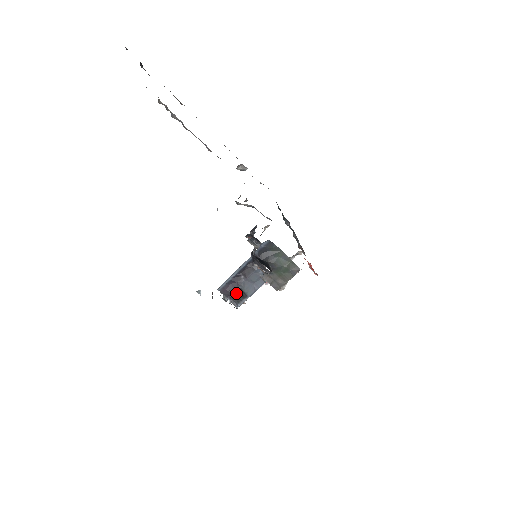
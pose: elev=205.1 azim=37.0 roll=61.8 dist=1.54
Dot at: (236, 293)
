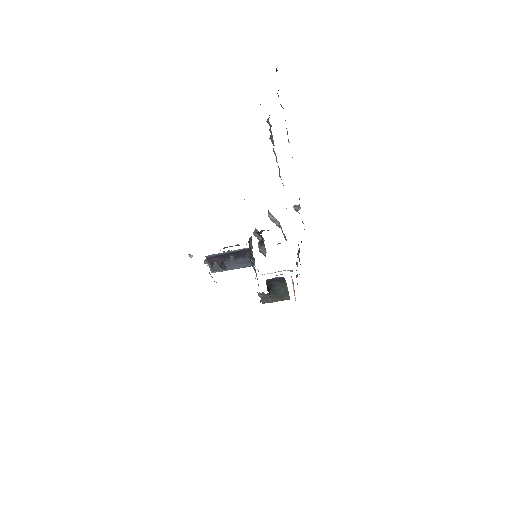
Dot at: occluded
